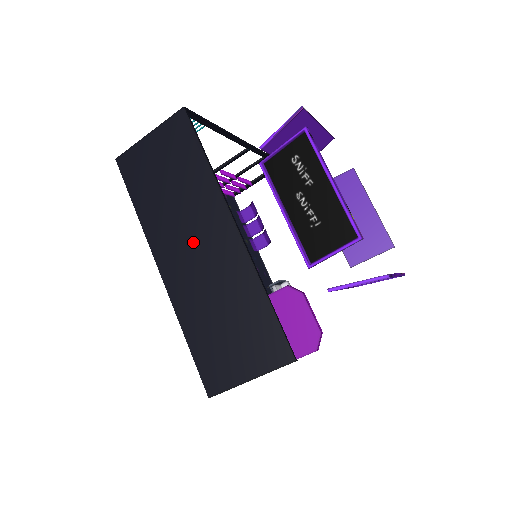
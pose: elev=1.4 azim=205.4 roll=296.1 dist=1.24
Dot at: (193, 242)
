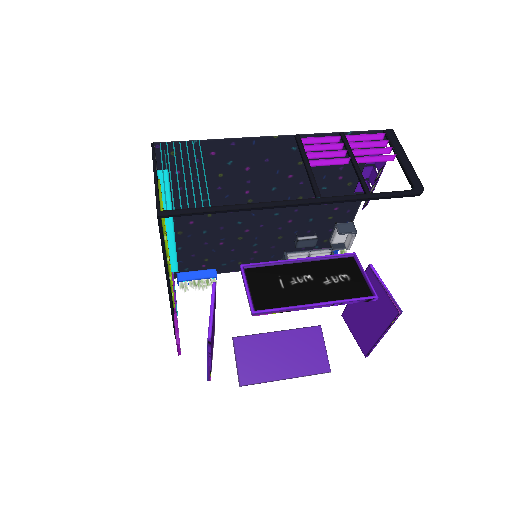
Dot at: occluded
